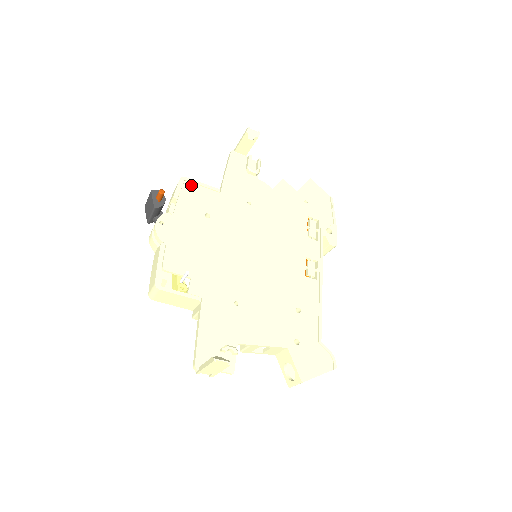
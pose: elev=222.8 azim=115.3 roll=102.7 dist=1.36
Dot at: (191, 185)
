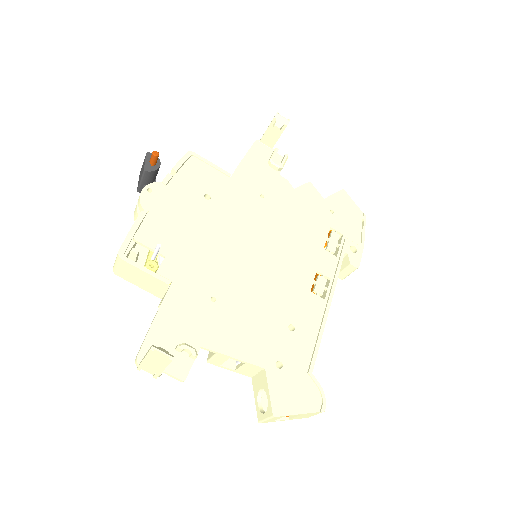
Dot at: (198, 162)
